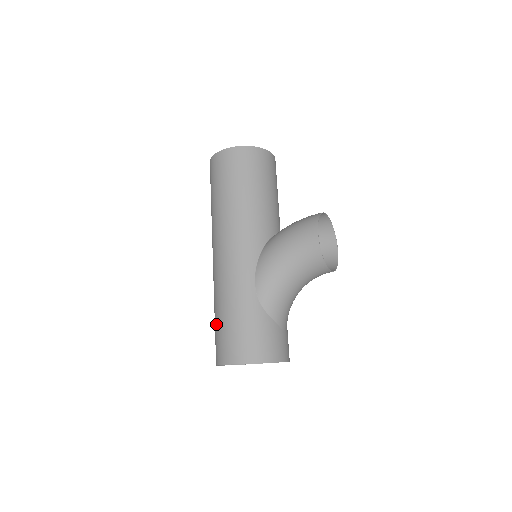
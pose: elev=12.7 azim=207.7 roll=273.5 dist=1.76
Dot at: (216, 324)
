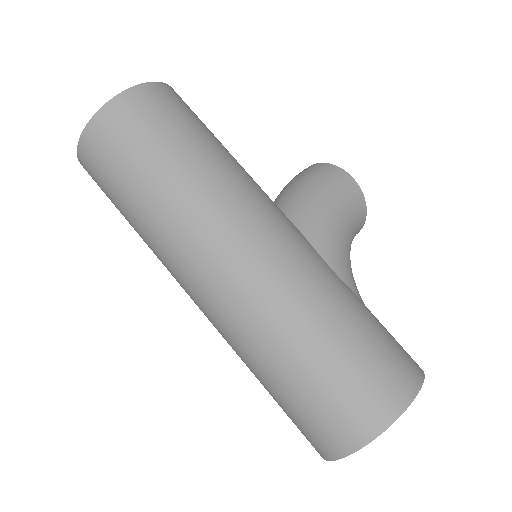
Dot at: (324, 369)
